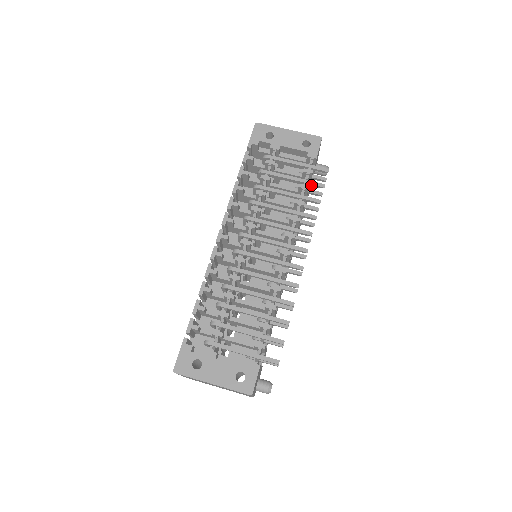
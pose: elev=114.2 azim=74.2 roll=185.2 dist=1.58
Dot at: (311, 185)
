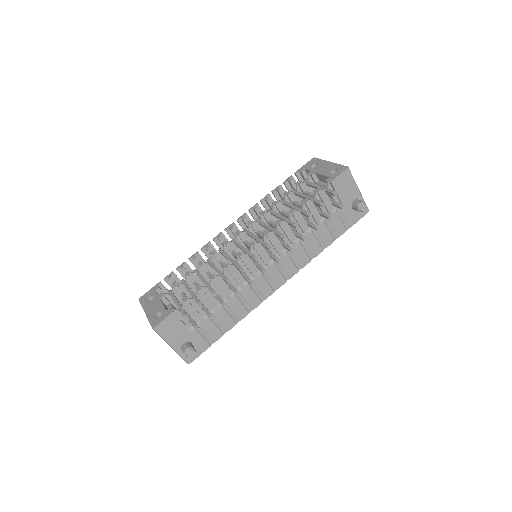
Dot at: (316, 203)
